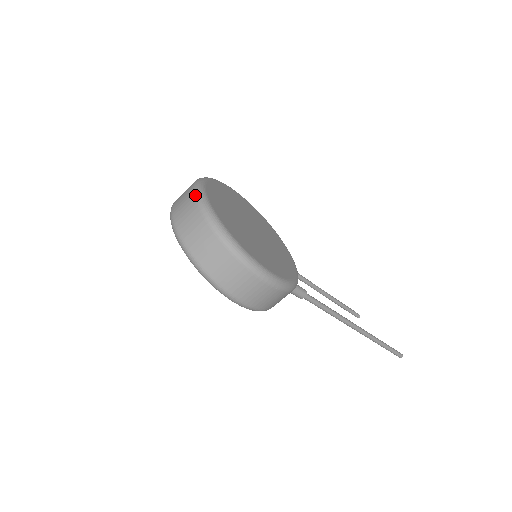
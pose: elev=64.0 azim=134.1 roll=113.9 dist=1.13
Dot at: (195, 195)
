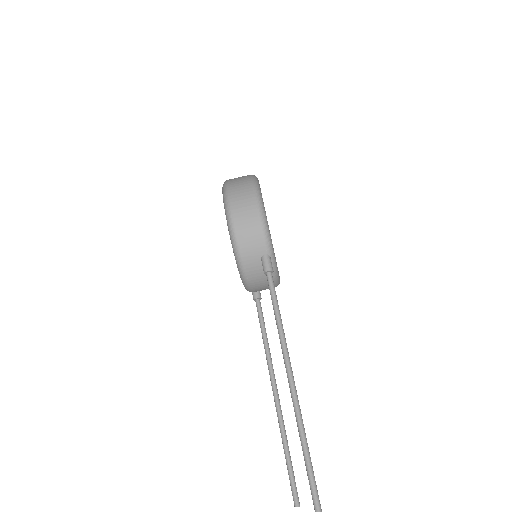
Dot at: occluded
